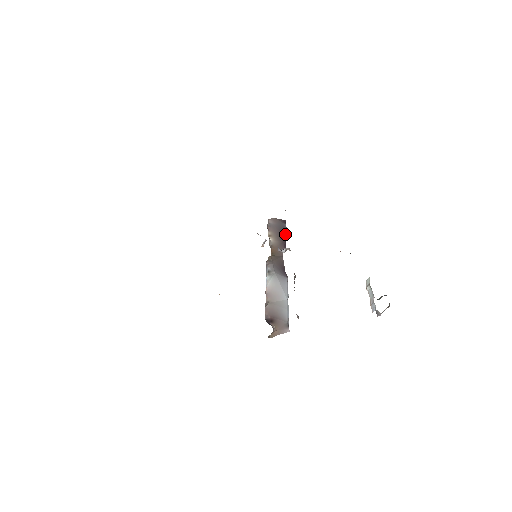
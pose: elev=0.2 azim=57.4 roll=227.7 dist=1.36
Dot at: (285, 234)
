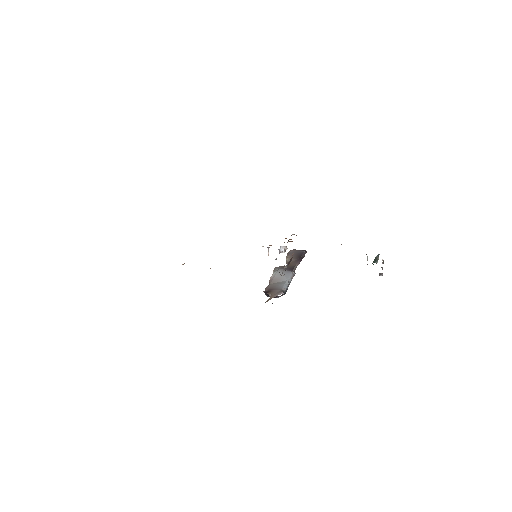
Dot at: (301, 255)
